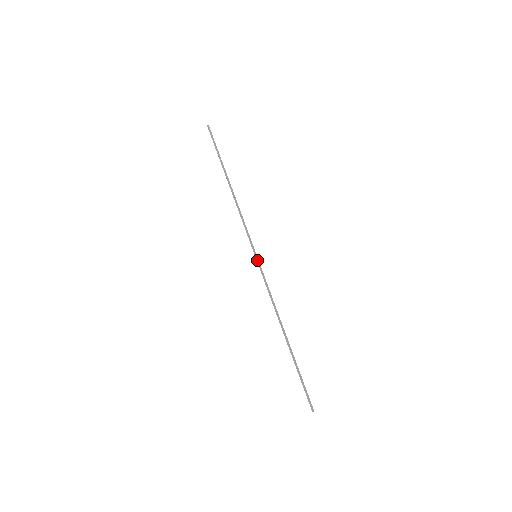
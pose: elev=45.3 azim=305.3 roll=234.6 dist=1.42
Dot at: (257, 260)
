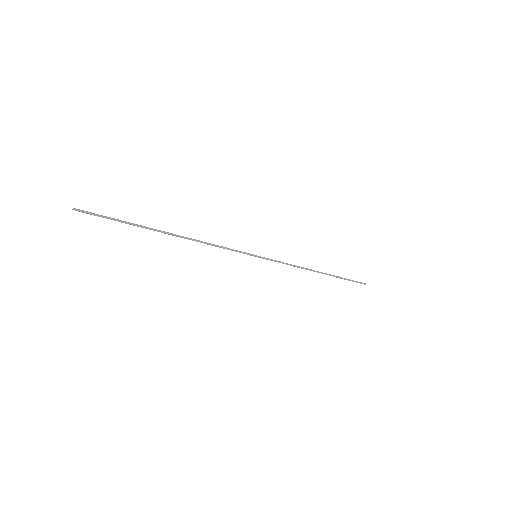
Dot at: occluded
